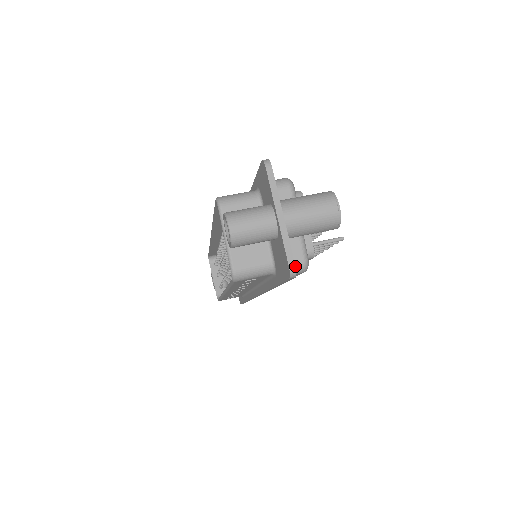
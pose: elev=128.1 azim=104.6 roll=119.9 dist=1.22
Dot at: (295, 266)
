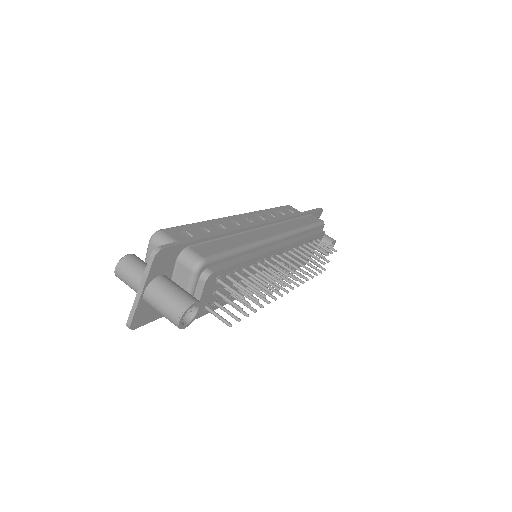
Dot at: (130, 326)
